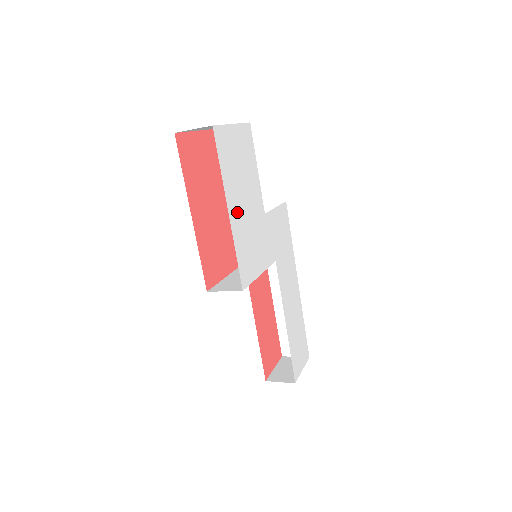
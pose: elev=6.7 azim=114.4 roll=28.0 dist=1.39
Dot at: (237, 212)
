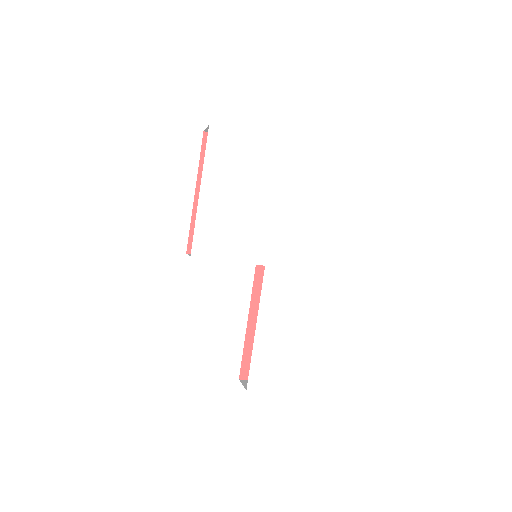
Dot at: (215, 197)
